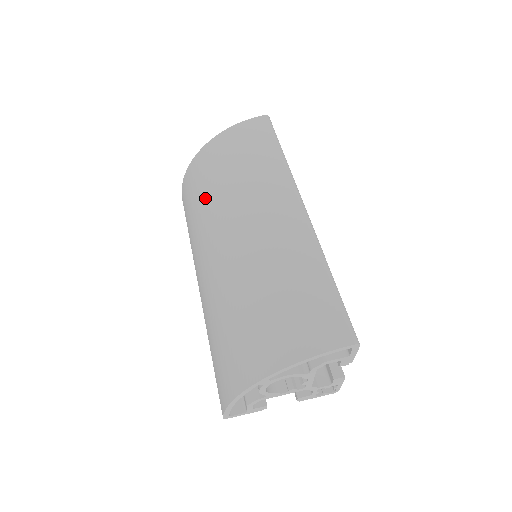
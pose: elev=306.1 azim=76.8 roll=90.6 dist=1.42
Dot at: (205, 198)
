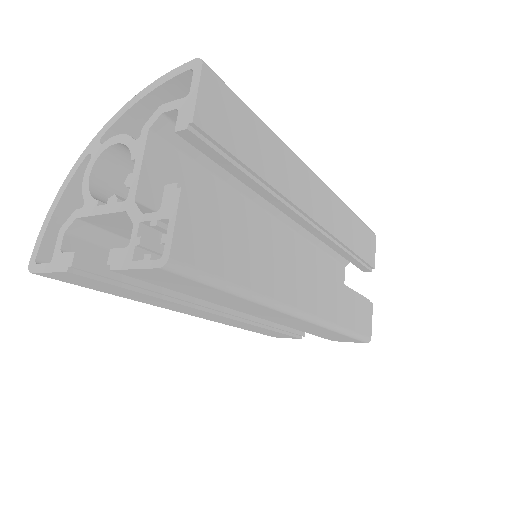
Dot at: occluded
